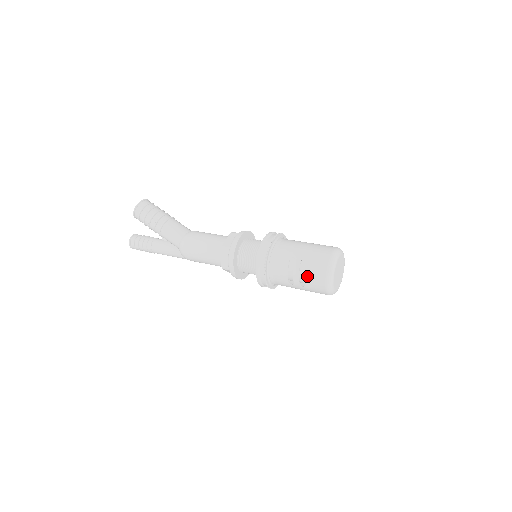
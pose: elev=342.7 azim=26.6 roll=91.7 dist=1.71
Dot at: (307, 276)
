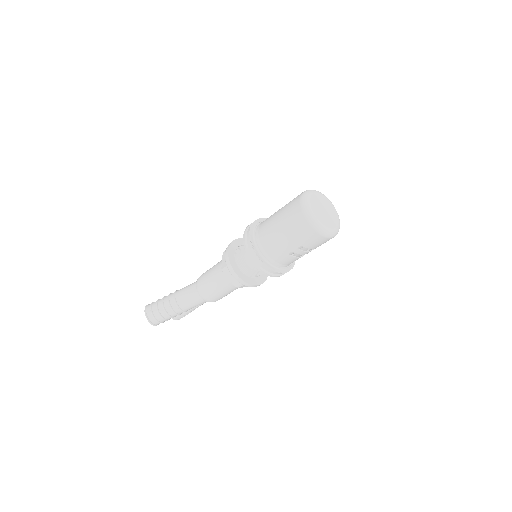
Dot at: occluded
